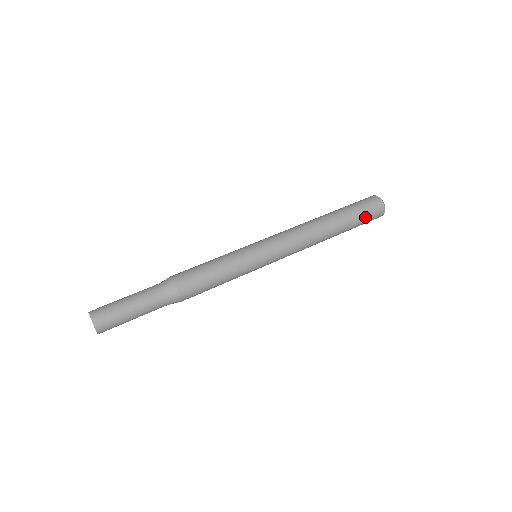
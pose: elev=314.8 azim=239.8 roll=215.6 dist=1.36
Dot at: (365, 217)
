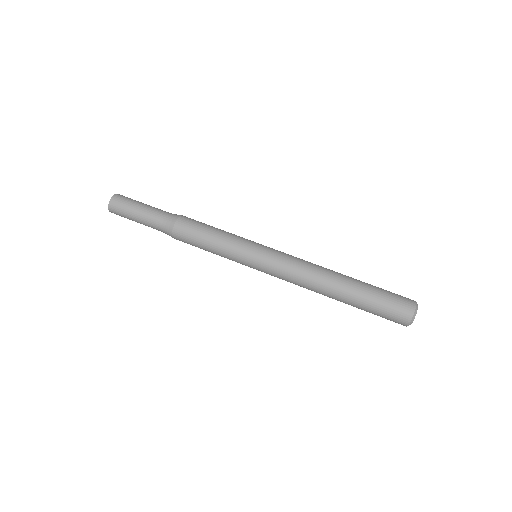
Dot at: (377, 315)
